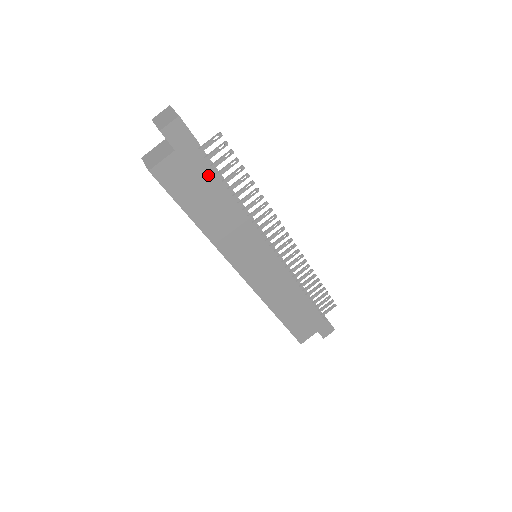
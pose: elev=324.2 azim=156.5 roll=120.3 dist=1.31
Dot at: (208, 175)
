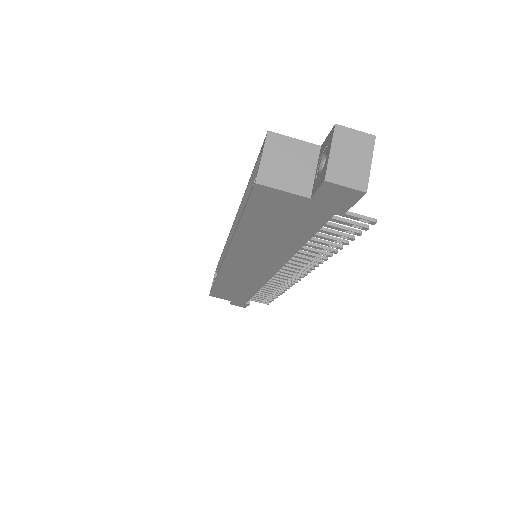
Dot at: (308, 227)
